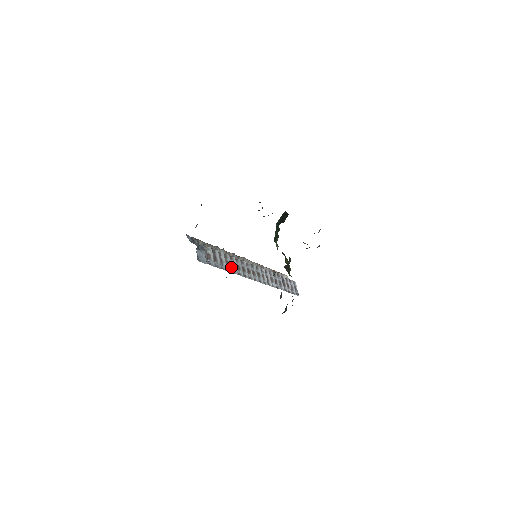
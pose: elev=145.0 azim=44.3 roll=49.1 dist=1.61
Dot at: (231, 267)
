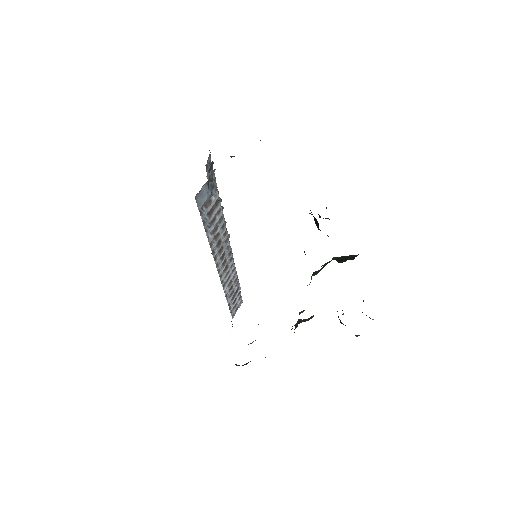
Dot at: (214, 236)
